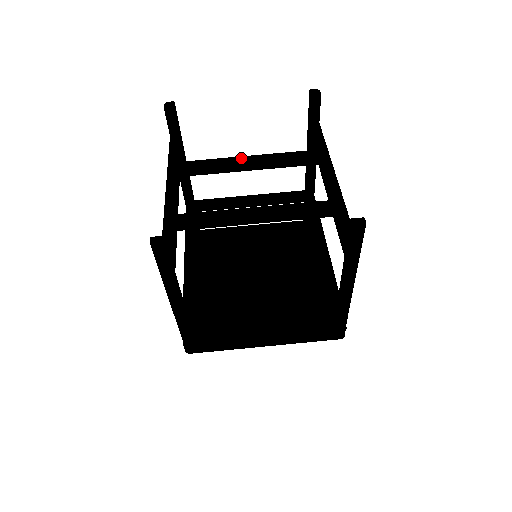
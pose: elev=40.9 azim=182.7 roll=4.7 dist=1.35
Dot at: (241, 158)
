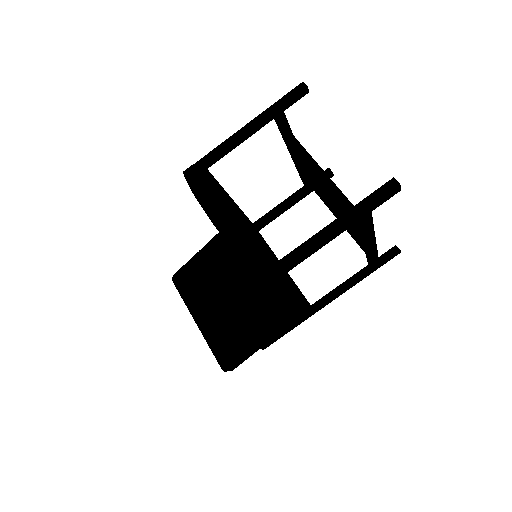
Dot at: occluded
